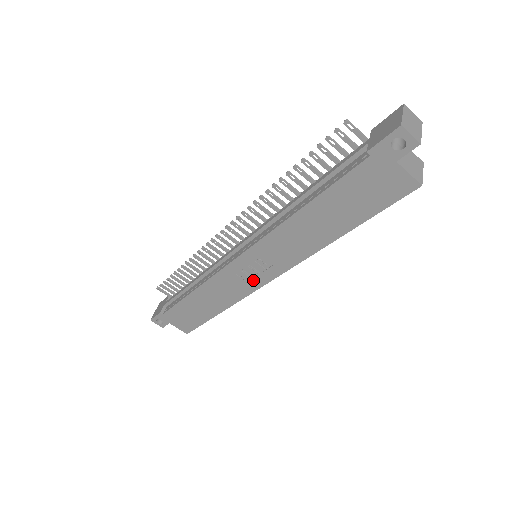
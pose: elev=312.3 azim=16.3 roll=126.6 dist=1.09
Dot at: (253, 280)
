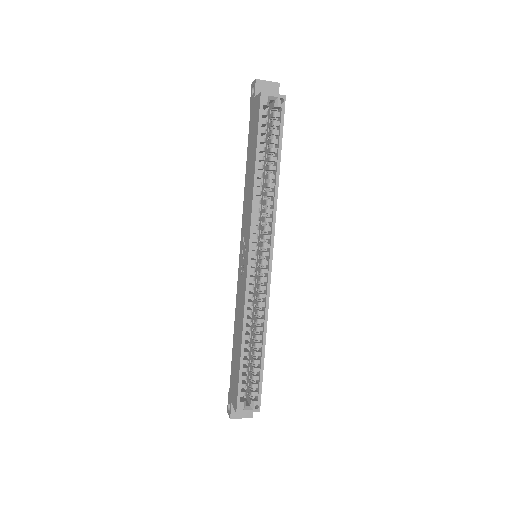
Dot at: (245, 269)
